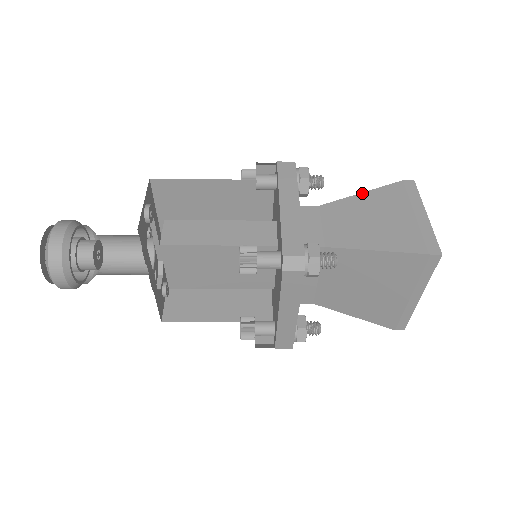
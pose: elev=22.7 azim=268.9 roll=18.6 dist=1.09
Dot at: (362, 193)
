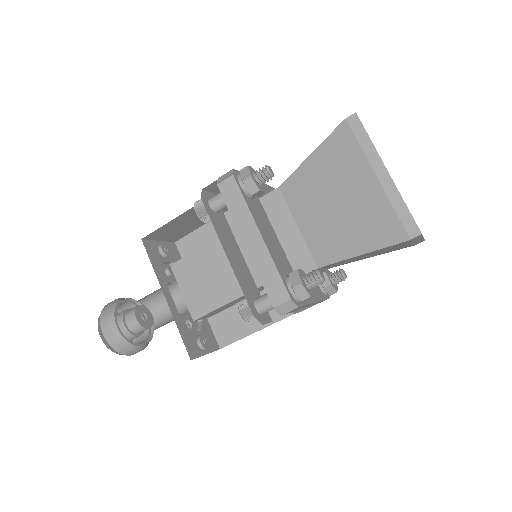
Dot at: occluded
